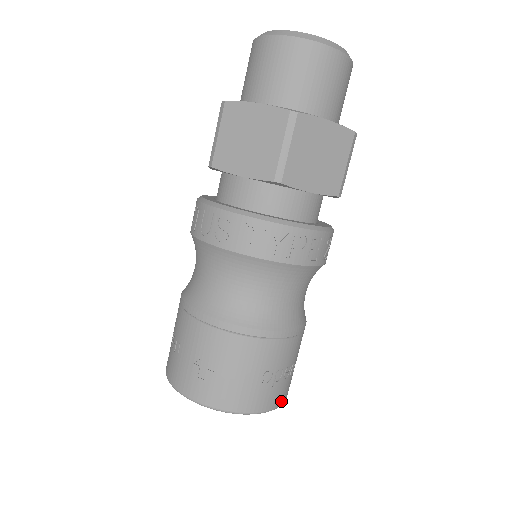
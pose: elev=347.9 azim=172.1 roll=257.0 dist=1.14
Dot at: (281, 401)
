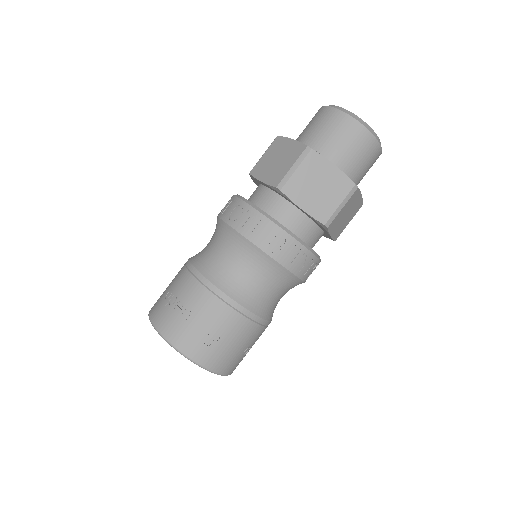
Dot at: occluded
